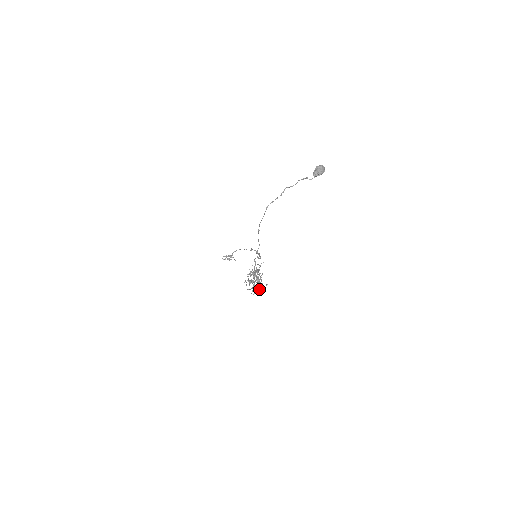
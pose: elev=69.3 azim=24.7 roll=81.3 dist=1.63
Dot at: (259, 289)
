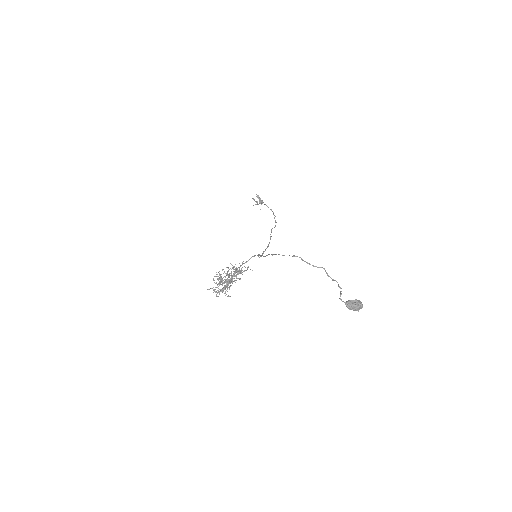
Dot at: (219, 292)
